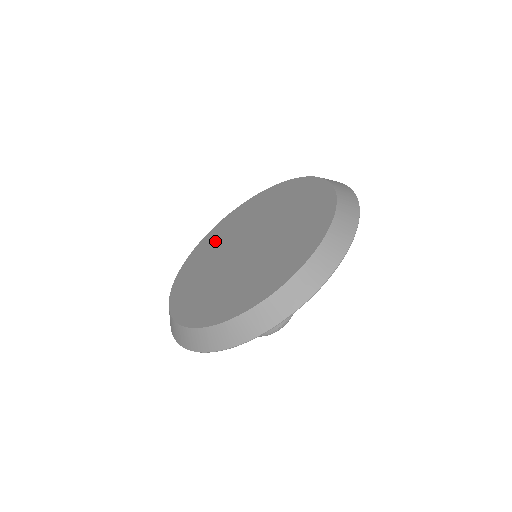
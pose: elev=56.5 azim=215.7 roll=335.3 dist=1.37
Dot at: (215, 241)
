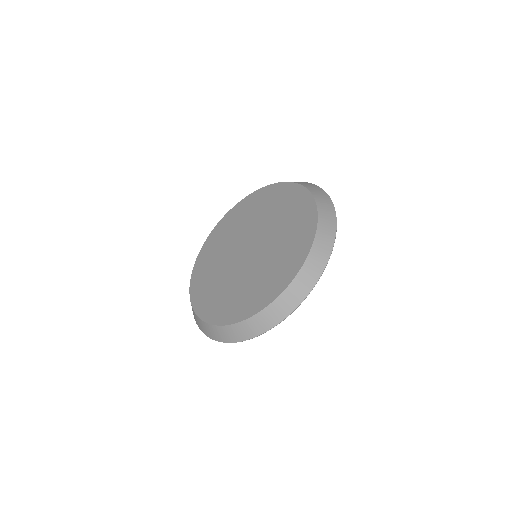
Dot at: (254, 208)
